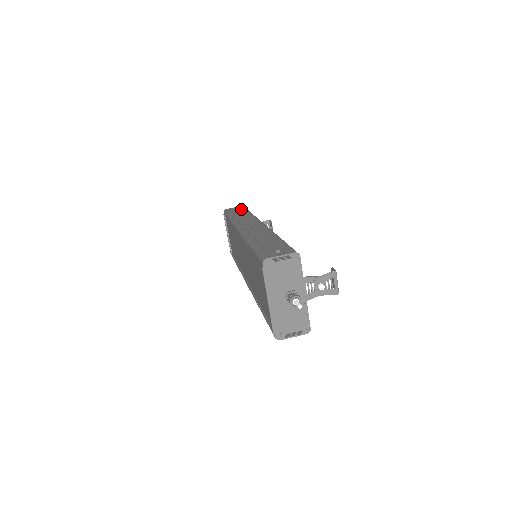
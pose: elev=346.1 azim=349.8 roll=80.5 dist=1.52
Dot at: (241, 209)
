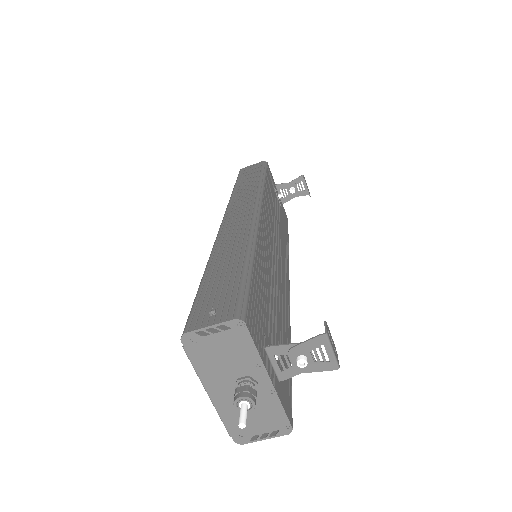
Dot at: (256, 169)
